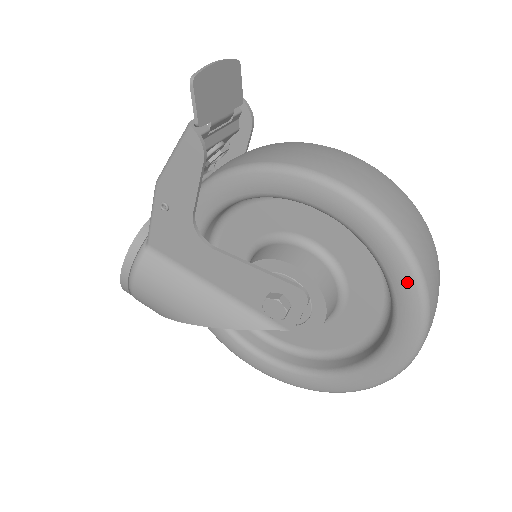
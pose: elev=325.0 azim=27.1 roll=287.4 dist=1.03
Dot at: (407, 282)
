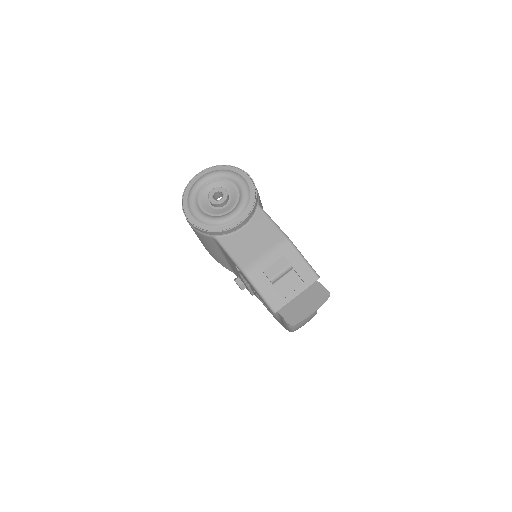
Dot at: occluded
